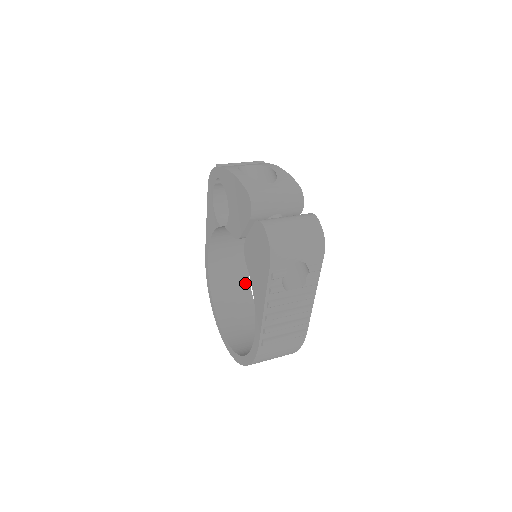
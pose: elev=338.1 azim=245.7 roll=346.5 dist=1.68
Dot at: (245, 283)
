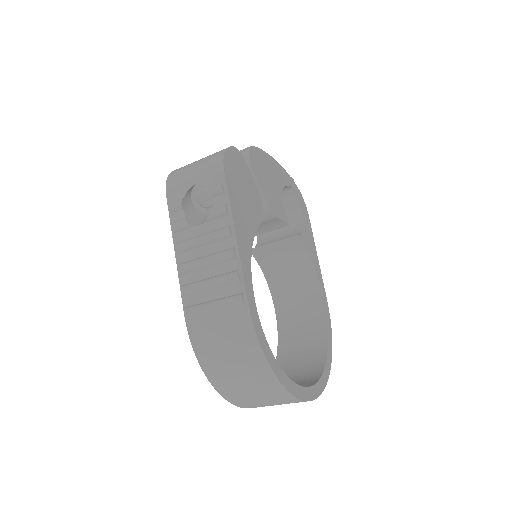
Dot at: (321, 345)
